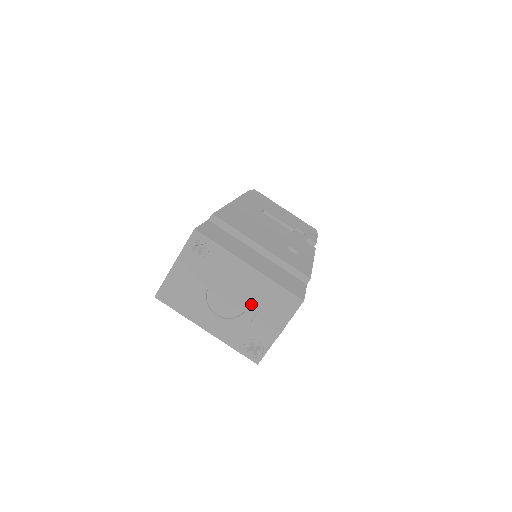
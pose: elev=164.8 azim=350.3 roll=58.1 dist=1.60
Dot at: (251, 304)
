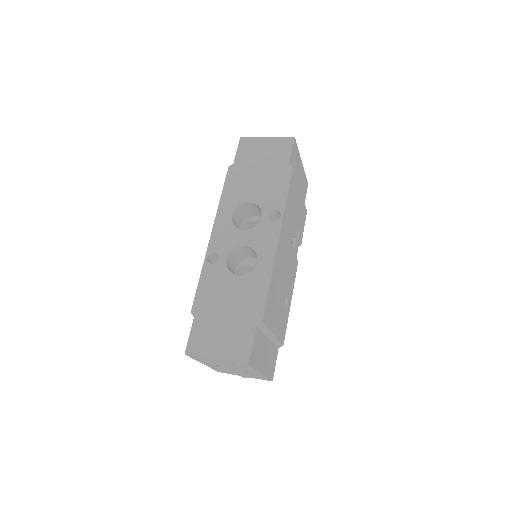
Dot at: (243, 373)
